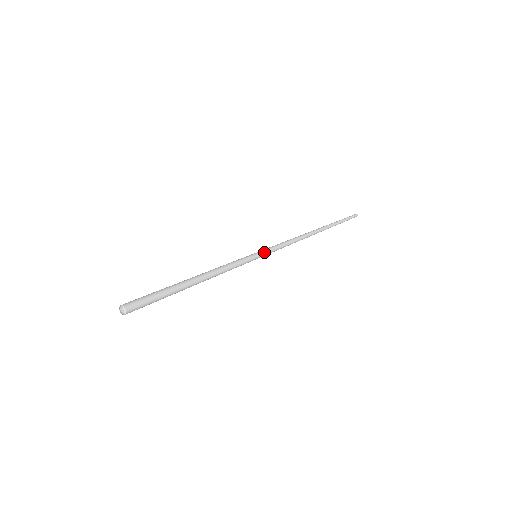
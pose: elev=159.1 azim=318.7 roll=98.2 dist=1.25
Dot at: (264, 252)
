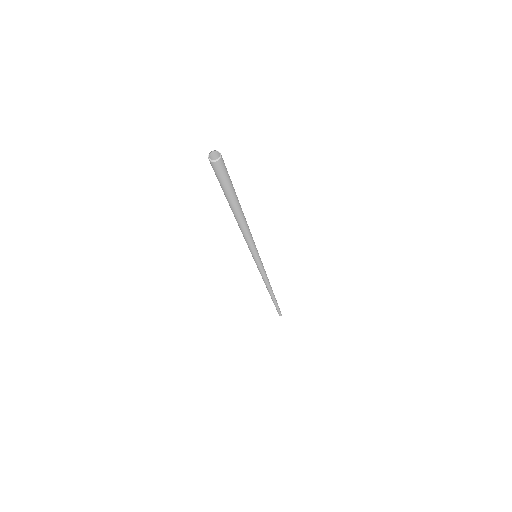
Dot at: occluded
